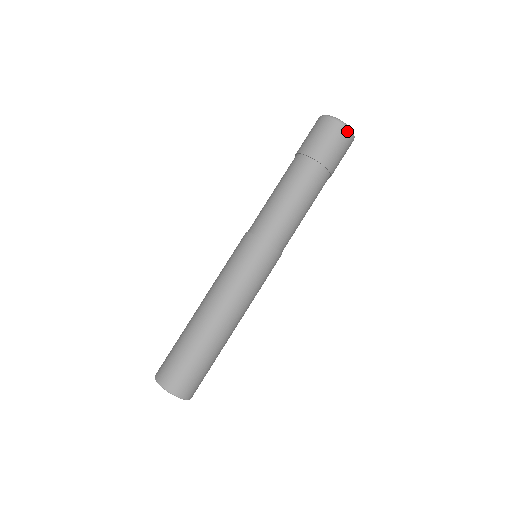
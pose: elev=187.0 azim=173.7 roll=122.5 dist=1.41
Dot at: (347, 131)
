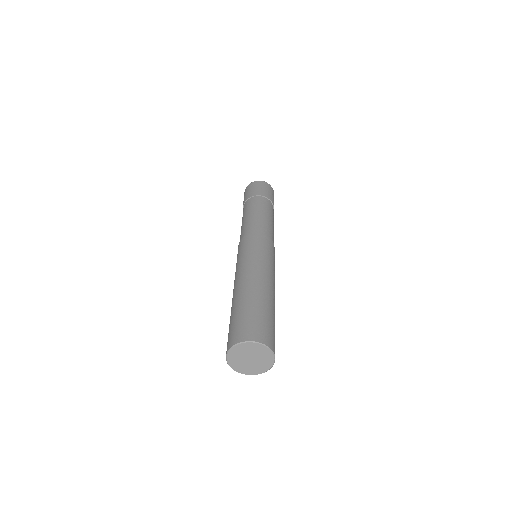
Dot at: (272, 189)
